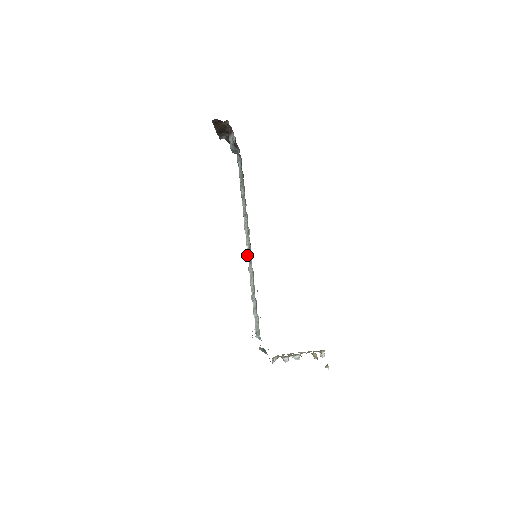
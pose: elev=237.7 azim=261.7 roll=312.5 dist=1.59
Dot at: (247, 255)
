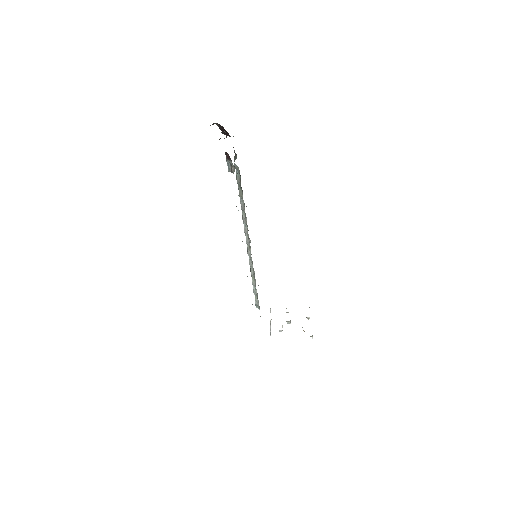
Dot at: occluded
